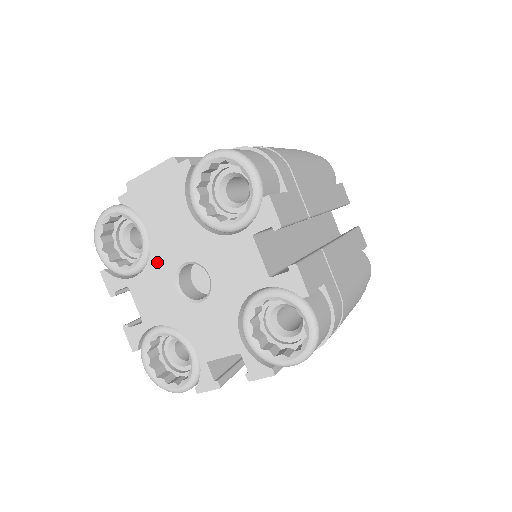
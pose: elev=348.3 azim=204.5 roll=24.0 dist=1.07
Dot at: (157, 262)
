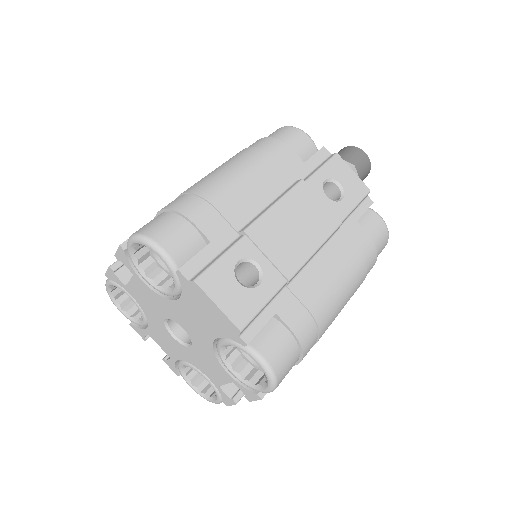
Dot at: (167, 305)
